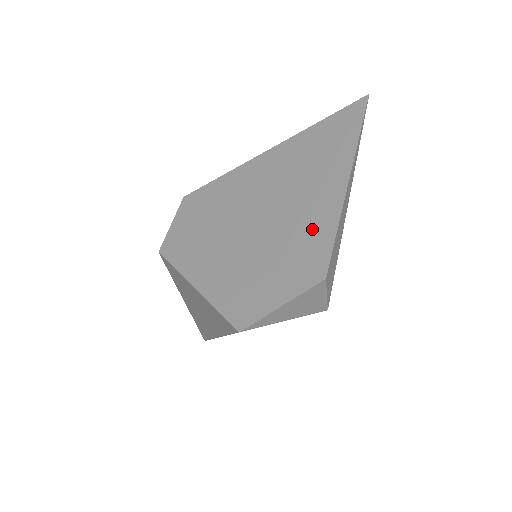
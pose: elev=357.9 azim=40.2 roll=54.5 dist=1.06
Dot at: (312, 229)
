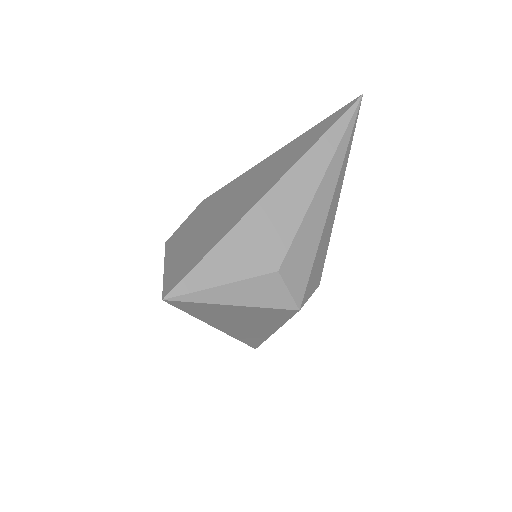
Dot at: (264, 221)
